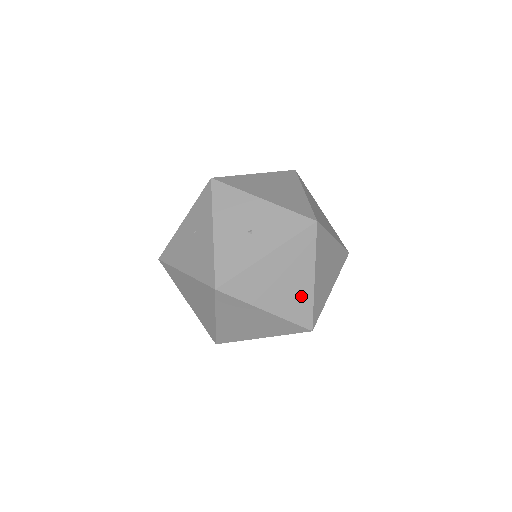
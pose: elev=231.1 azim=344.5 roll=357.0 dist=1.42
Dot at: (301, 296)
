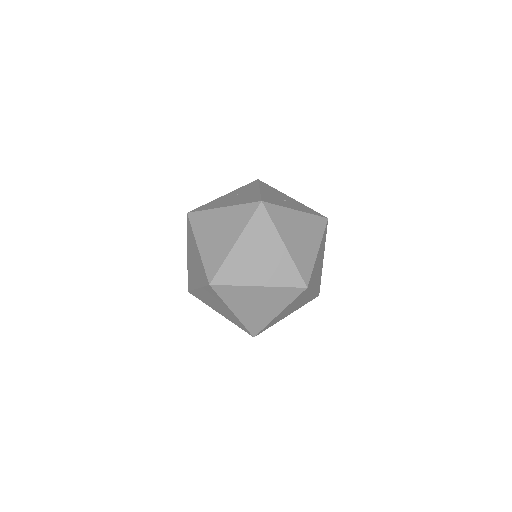
Dot at: (308, 255)
